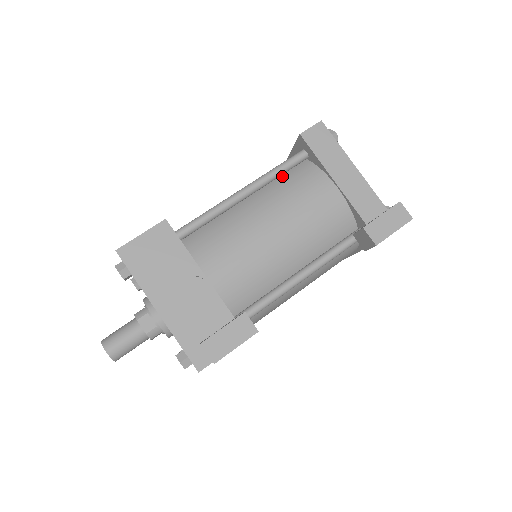
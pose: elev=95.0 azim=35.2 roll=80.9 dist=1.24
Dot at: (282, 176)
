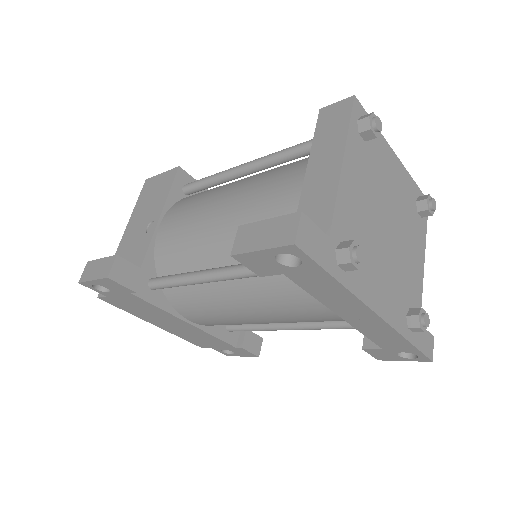
Dot at: occluded
